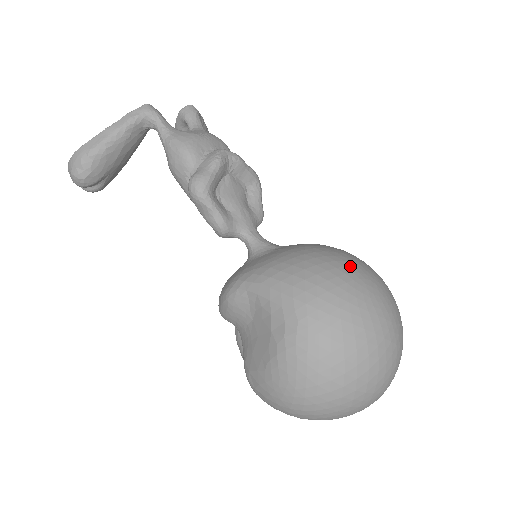
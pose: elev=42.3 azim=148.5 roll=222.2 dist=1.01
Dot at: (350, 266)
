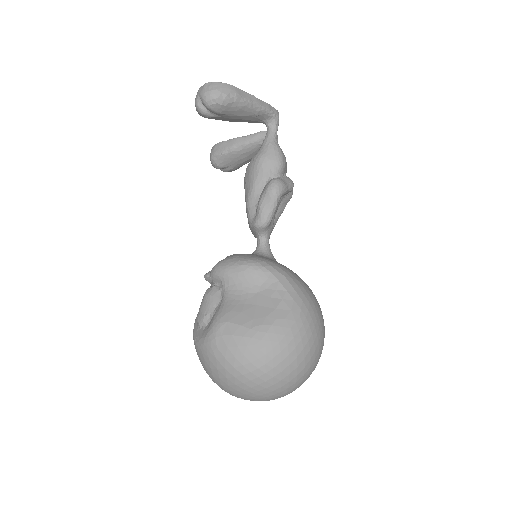
Dot at: occluded
